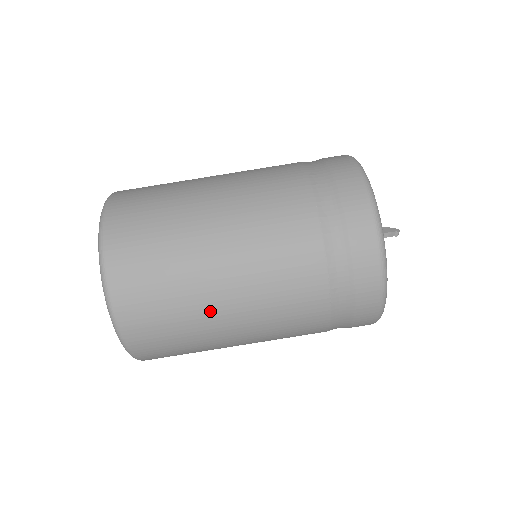
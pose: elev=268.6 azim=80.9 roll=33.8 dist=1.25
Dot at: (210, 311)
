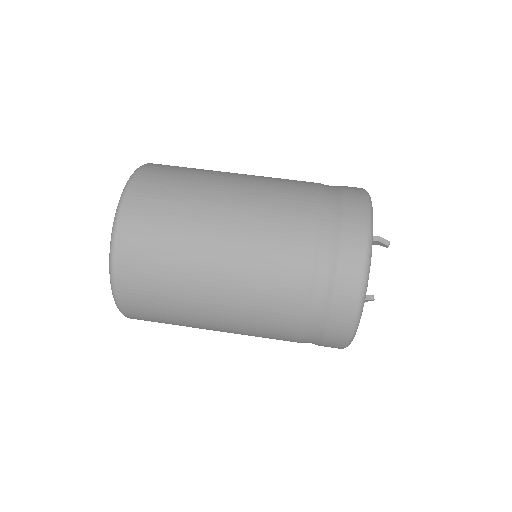
Dot at: (207, 208)
